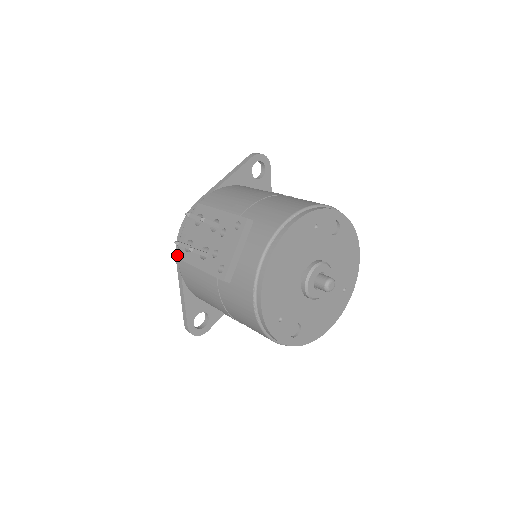
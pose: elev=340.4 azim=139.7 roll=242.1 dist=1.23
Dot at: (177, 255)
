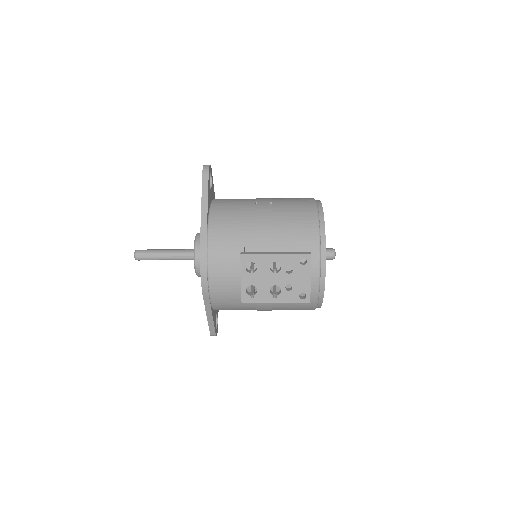
Dot at: (205, 294)
